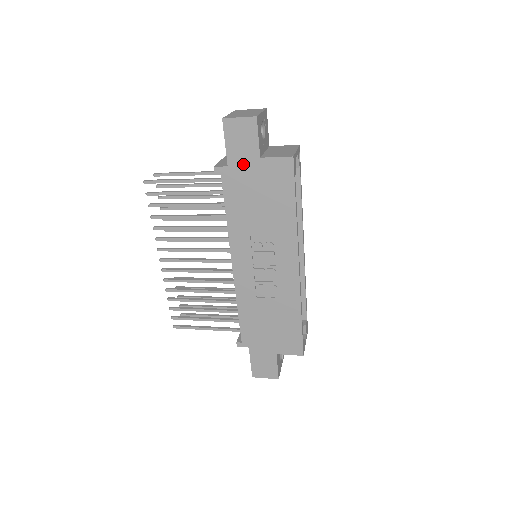
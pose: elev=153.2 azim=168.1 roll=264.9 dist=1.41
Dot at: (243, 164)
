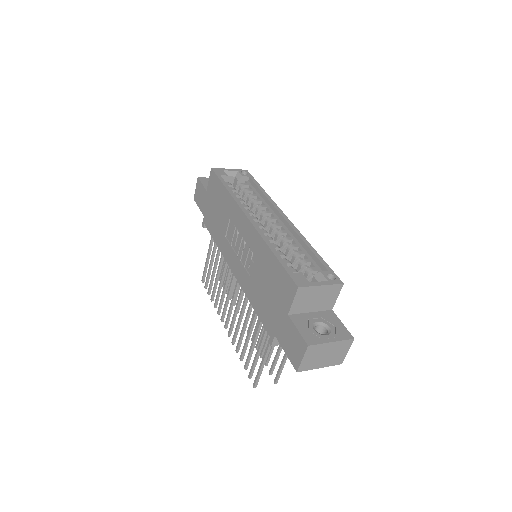
Dot at: (206, 205)
